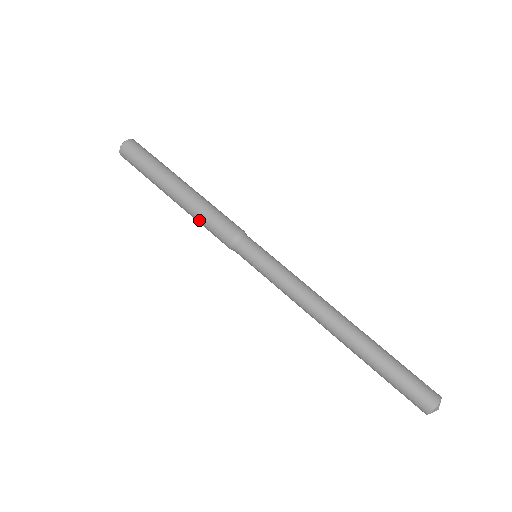
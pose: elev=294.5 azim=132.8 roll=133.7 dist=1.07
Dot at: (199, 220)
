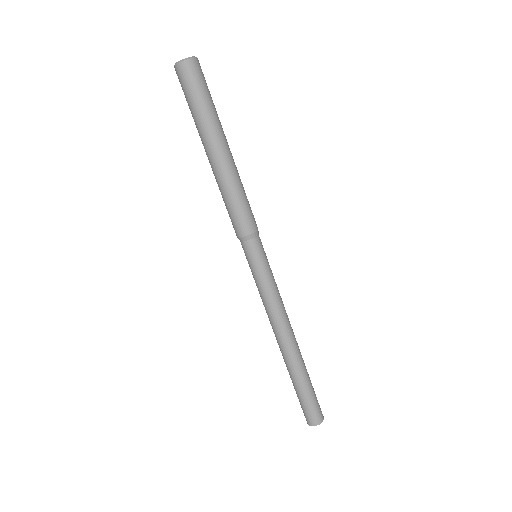
Dot at: (222, 196)
